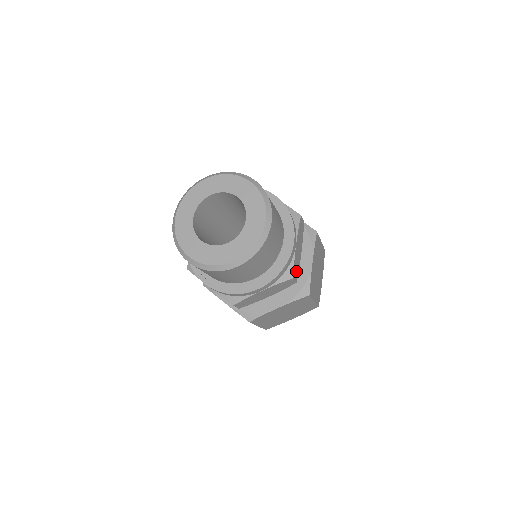
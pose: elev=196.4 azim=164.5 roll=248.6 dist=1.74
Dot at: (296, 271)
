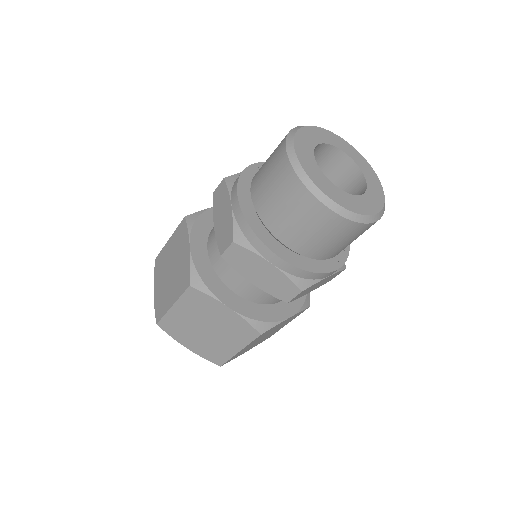
Dot at: occluded
